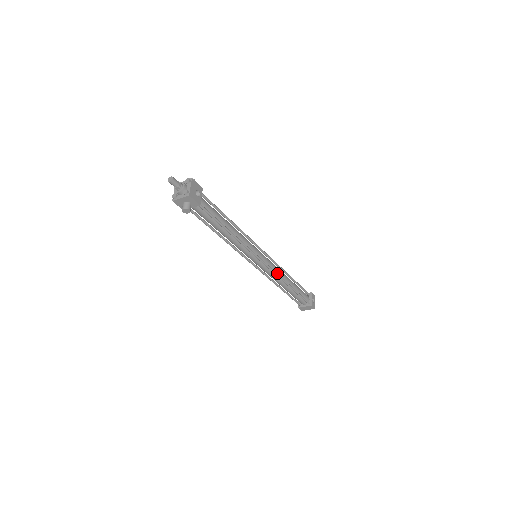
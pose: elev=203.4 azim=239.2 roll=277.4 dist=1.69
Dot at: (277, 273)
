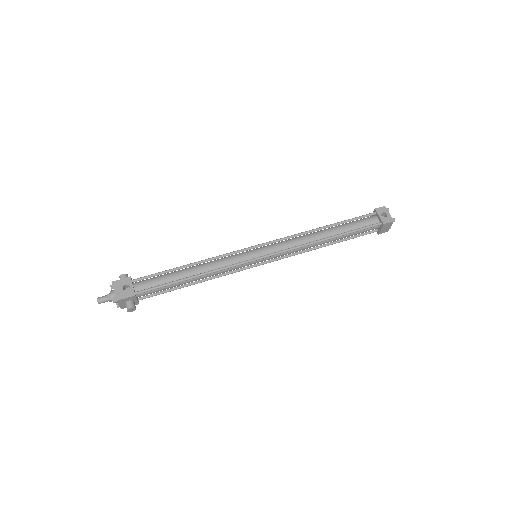
Dot at: (297, 245)
